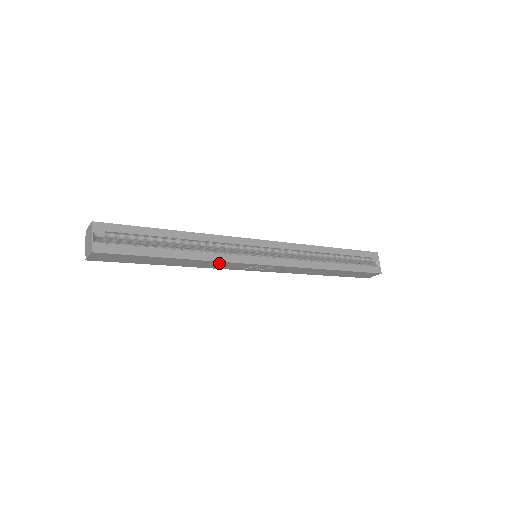
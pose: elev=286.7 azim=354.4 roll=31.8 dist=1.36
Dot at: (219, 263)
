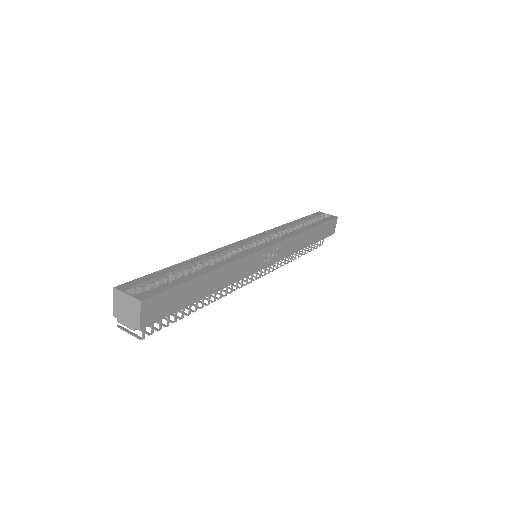
Dot at: (240, 264)
